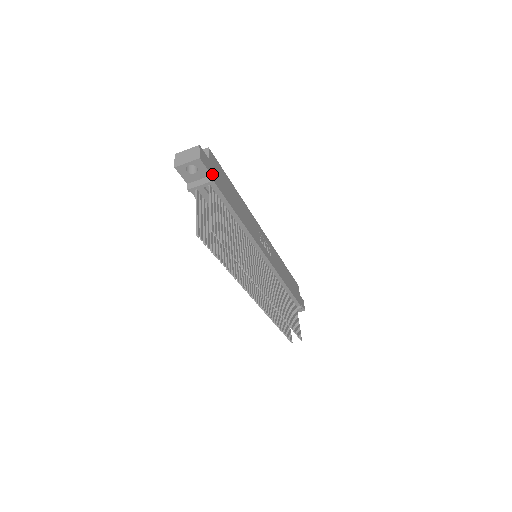
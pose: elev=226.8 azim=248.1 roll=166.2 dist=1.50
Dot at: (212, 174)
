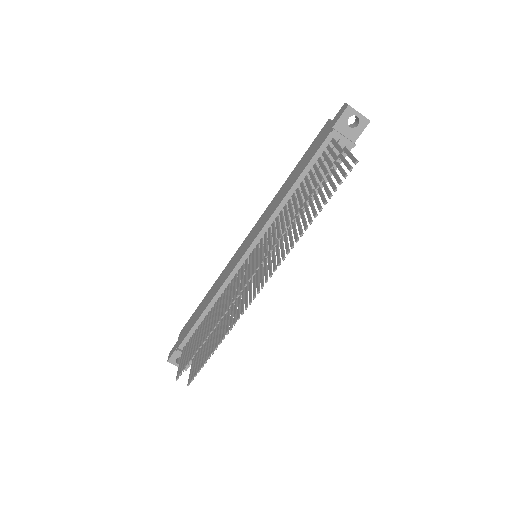
Dot at: occluded
